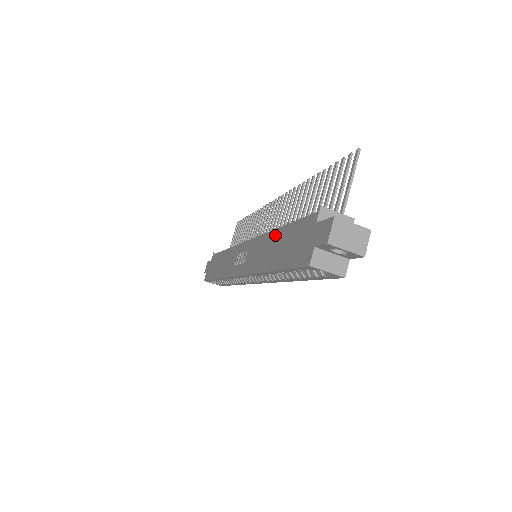
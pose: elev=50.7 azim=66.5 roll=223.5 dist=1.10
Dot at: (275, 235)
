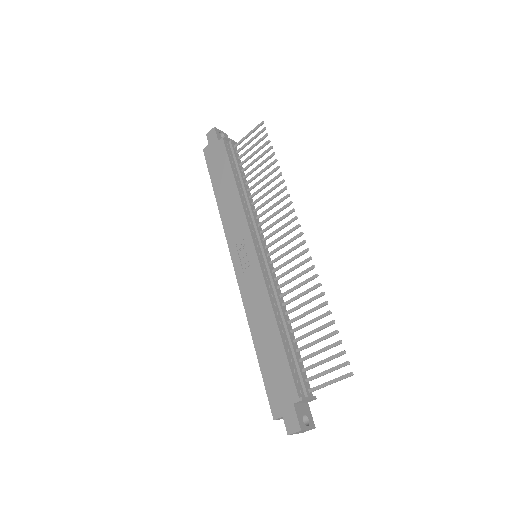
Dot at: (273, 327)
